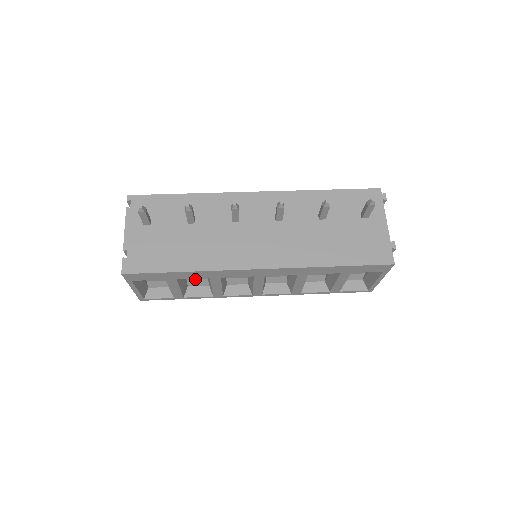
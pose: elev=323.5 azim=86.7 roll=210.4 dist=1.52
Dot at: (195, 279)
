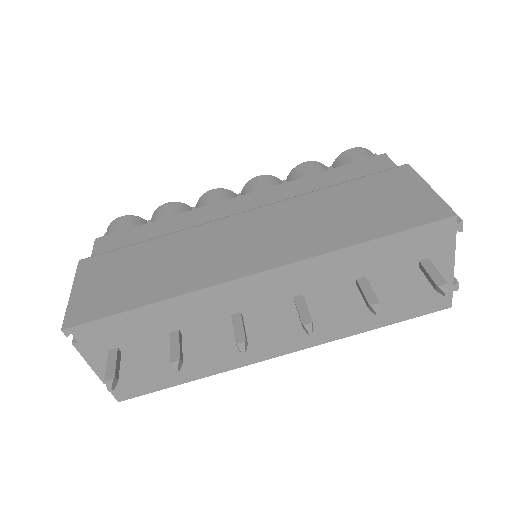
Dot at: occluded
